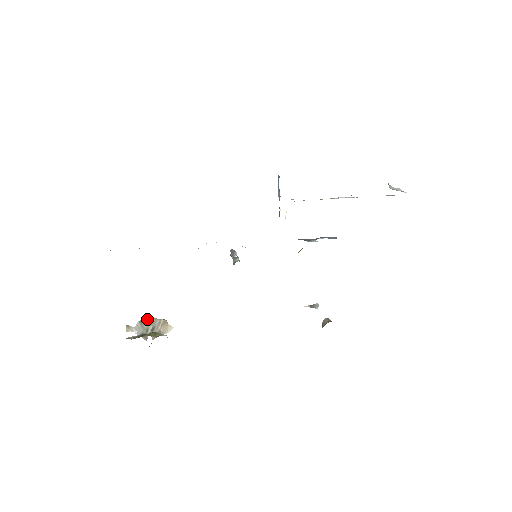
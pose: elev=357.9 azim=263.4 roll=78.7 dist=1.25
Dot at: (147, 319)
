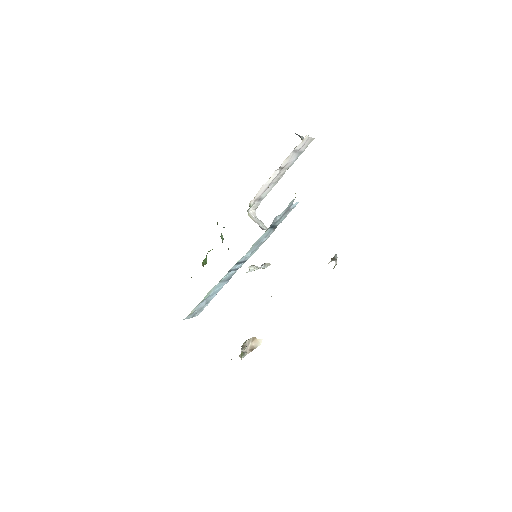
Dot at: occluded
